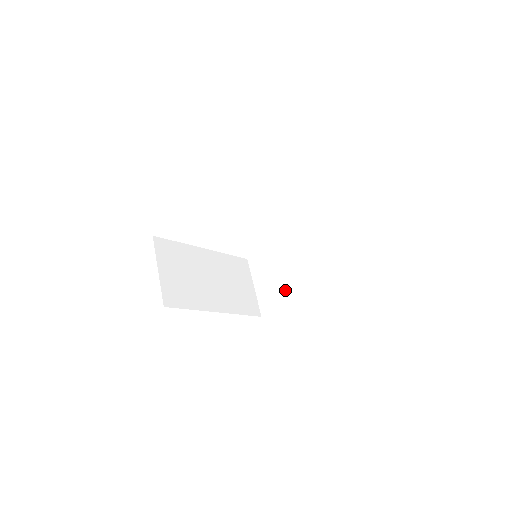
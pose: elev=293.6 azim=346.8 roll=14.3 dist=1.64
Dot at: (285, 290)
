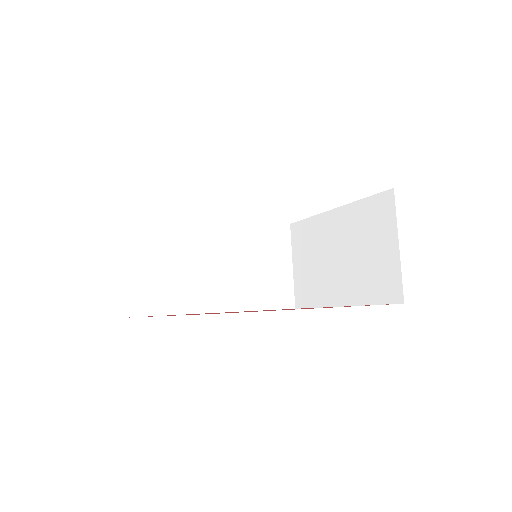
Dot at: (322, 286)
